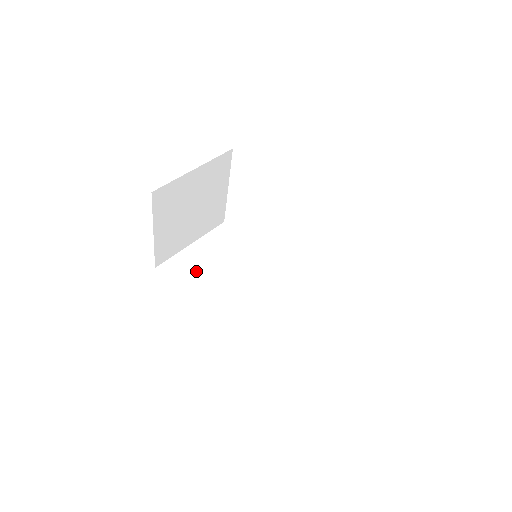
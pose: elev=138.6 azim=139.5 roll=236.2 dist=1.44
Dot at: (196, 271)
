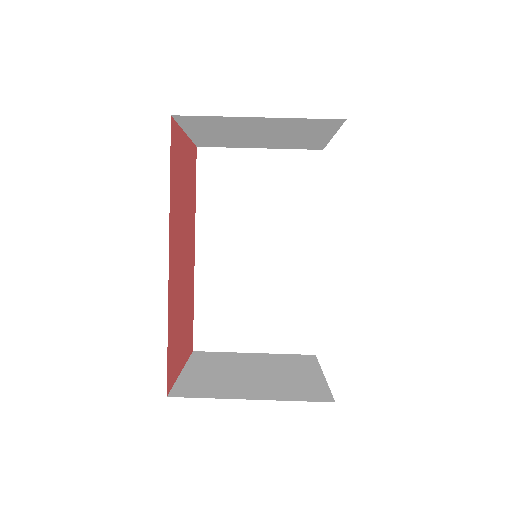
Dot at: (230, 186)
